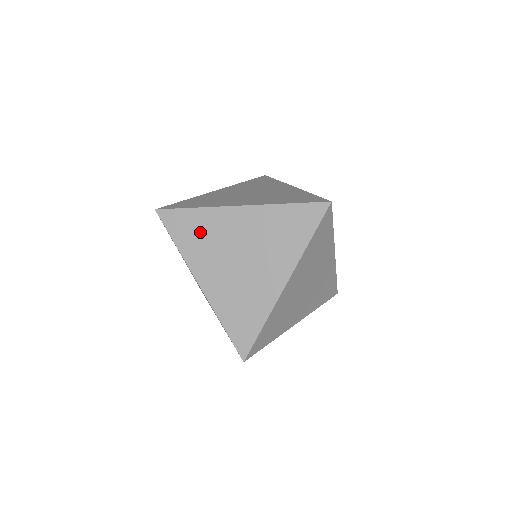
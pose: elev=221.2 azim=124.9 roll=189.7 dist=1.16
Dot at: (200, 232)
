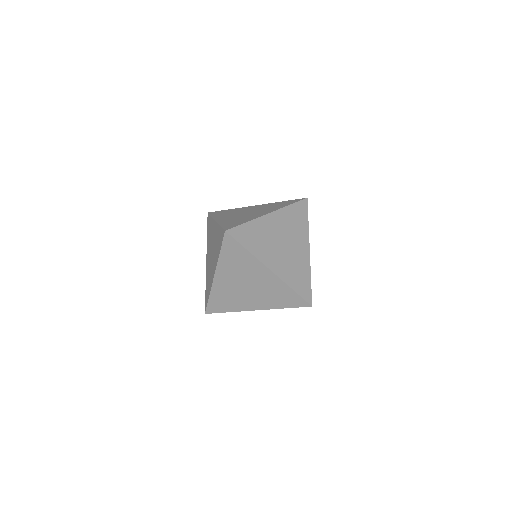
Dot at: (239, 261)
